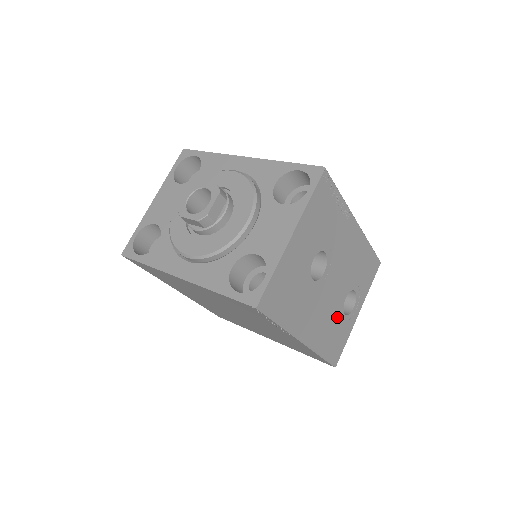
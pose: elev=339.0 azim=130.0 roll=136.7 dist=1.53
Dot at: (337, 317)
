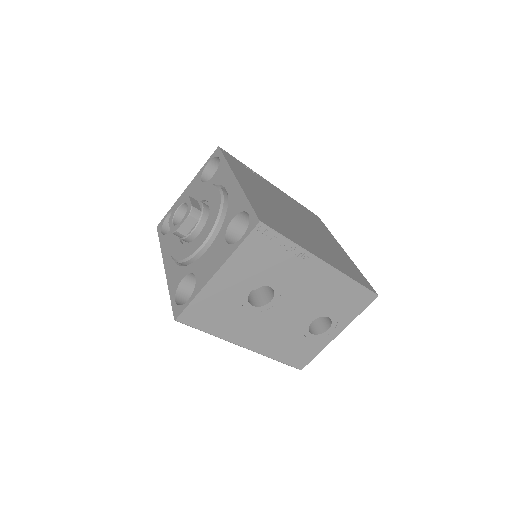
Dot at: (298, 335)
